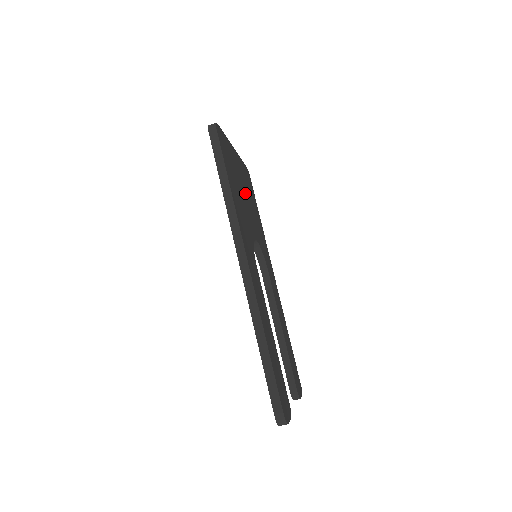
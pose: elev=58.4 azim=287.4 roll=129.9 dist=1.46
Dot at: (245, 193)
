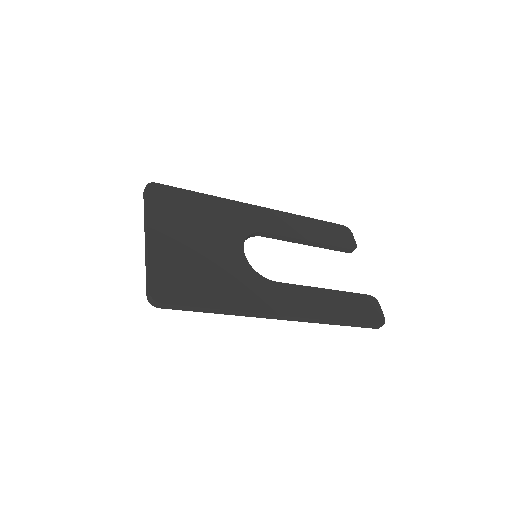
Dot at: (196, 240)
